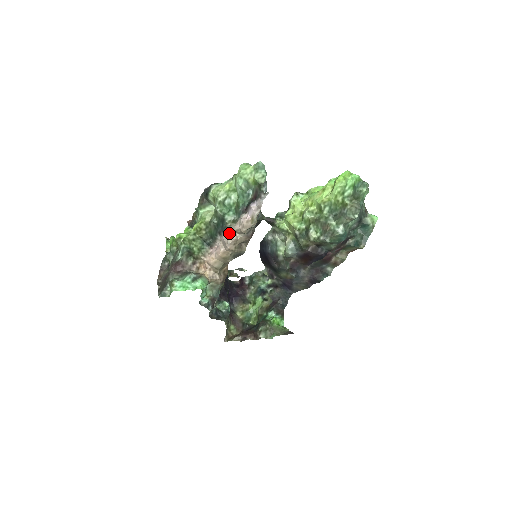
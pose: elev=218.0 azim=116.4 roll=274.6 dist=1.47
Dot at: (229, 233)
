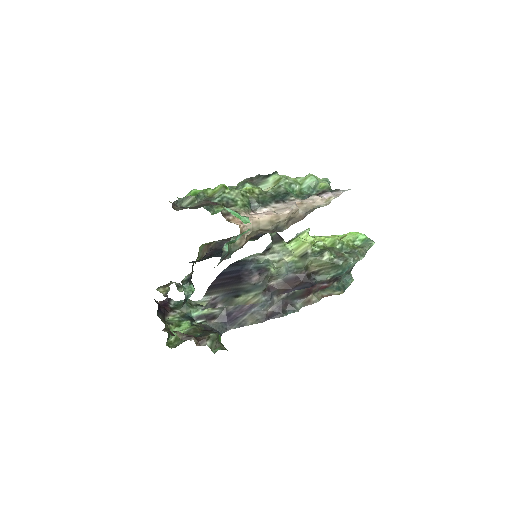
Dot at: (293, 203)
